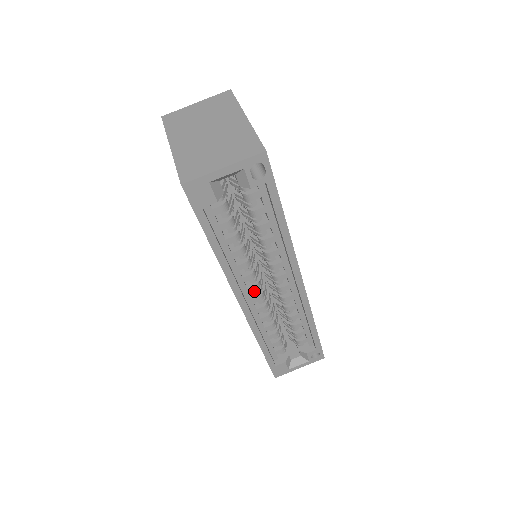
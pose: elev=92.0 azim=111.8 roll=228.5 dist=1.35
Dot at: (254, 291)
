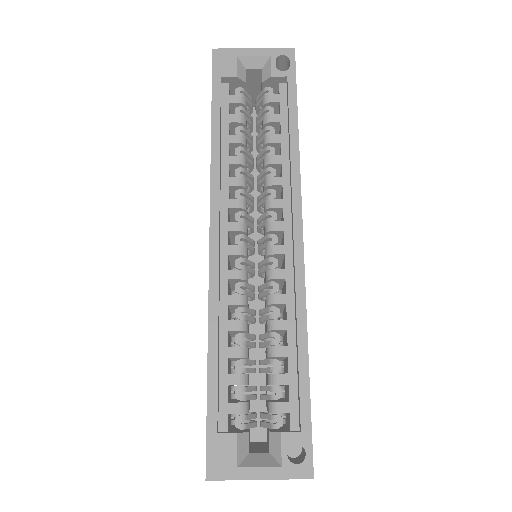
Dot at: (236, 239)
